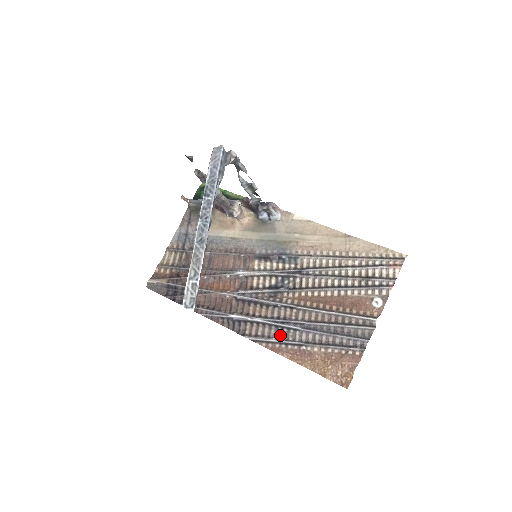
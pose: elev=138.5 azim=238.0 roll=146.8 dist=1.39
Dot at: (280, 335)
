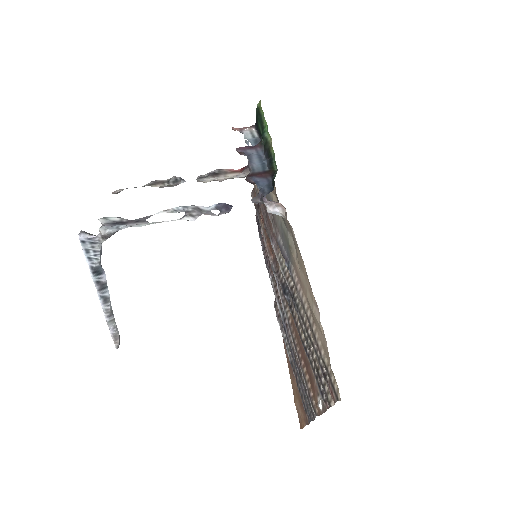
Dot at: occluded
